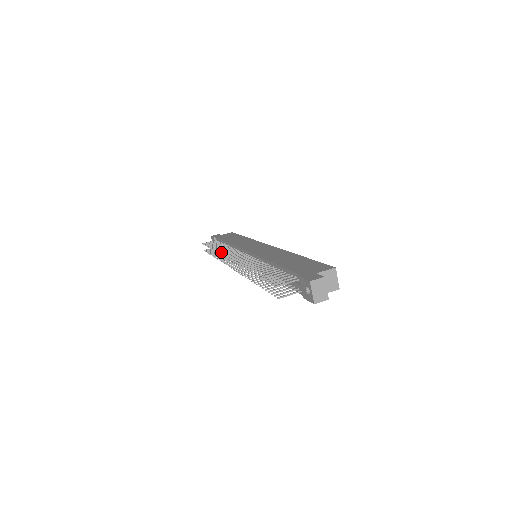
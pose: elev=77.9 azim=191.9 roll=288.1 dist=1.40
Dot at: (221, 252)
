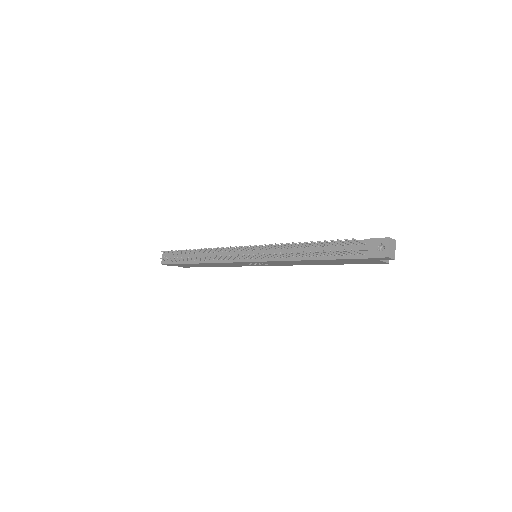
Dot at: (211, 248)
